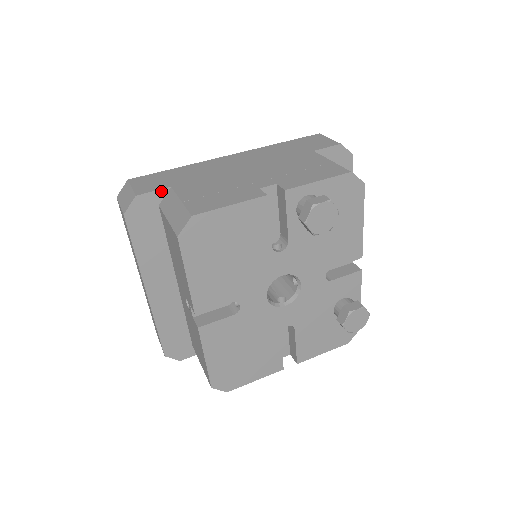
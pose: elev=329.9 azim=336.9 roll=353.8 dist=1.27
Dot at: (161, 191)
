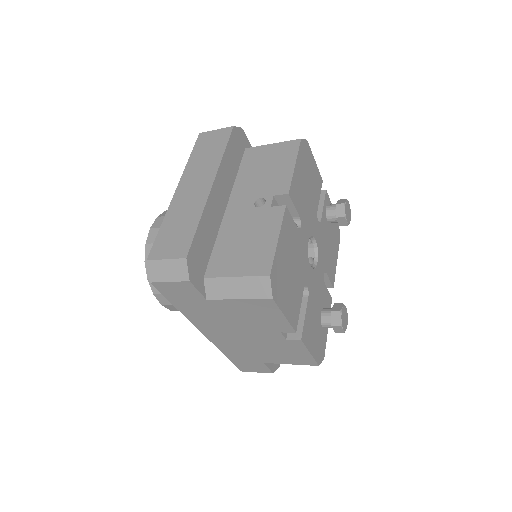
Dot at: (249, 144)
